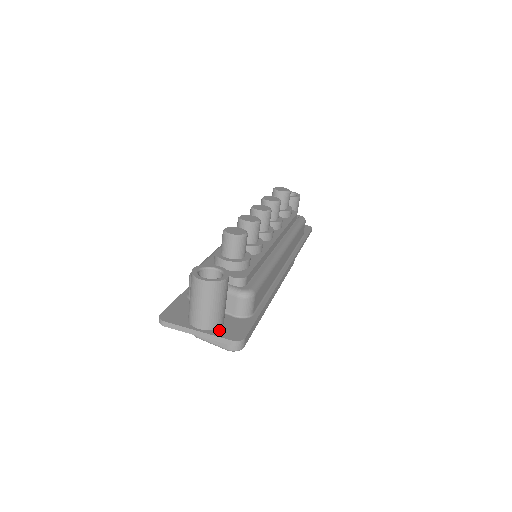
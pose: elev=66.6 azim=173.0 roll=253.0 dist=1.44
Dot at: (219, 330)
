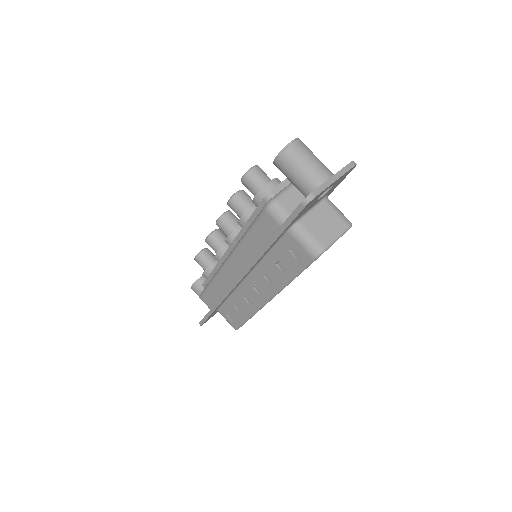
Dot at: occluded
